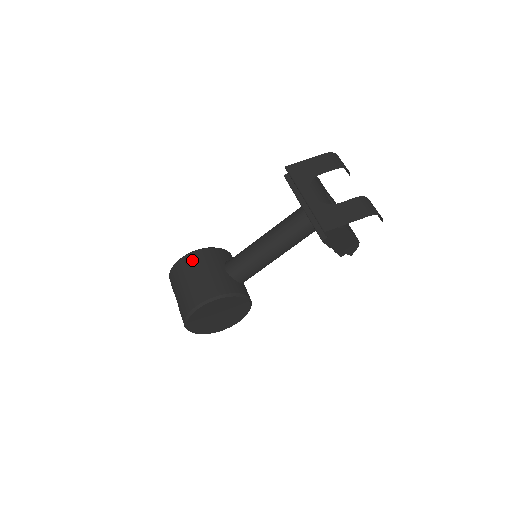
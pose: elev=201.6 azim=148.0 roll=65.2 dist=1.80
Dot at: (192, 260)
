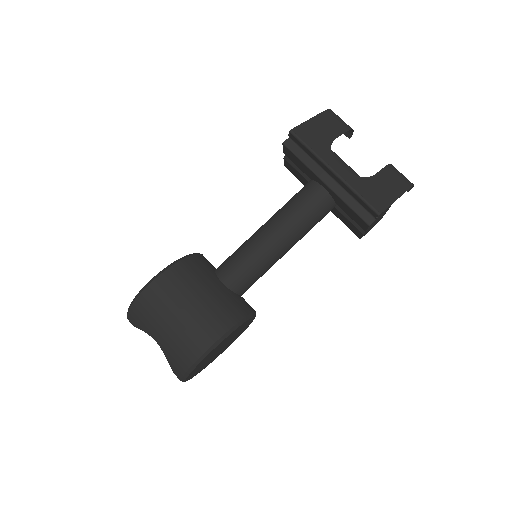
Dot at: (175, 280)
